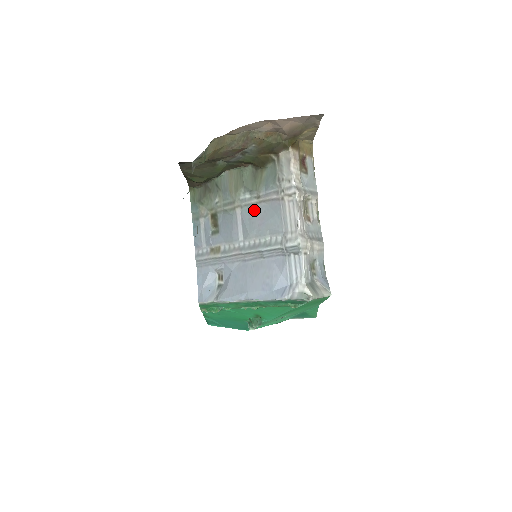
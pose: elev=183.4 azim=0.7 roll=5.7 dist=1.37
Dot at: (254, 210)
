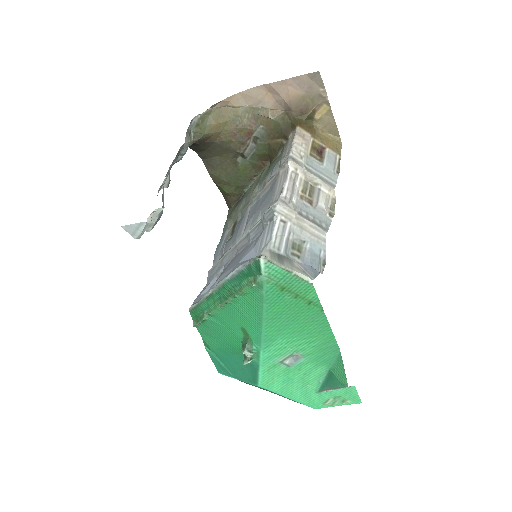
Dot at: (259, 200)
